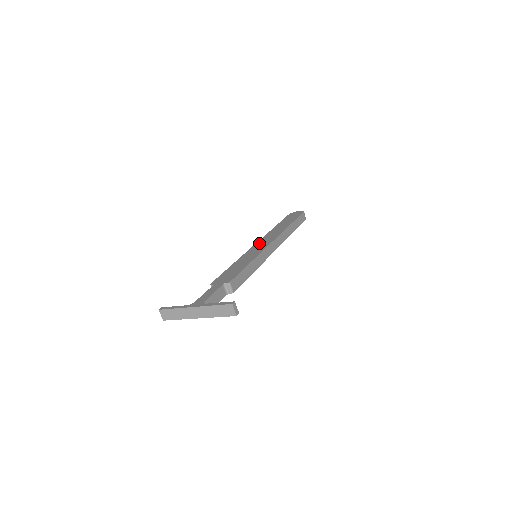
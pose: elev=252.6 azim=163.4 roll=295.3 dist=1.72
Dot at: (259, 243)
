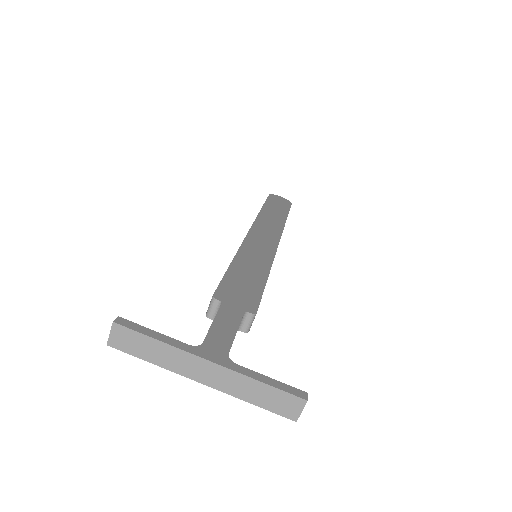
Dot at: (257, 232)
